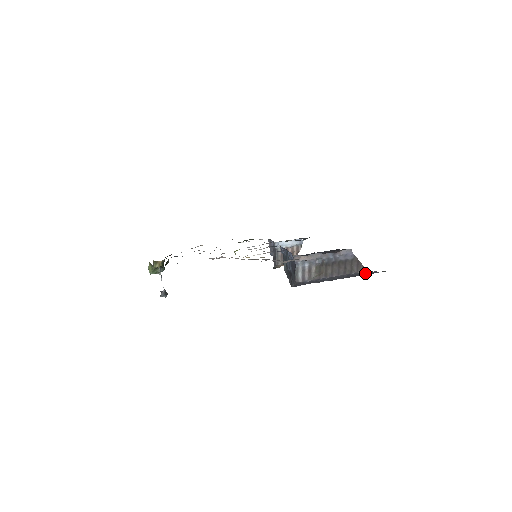
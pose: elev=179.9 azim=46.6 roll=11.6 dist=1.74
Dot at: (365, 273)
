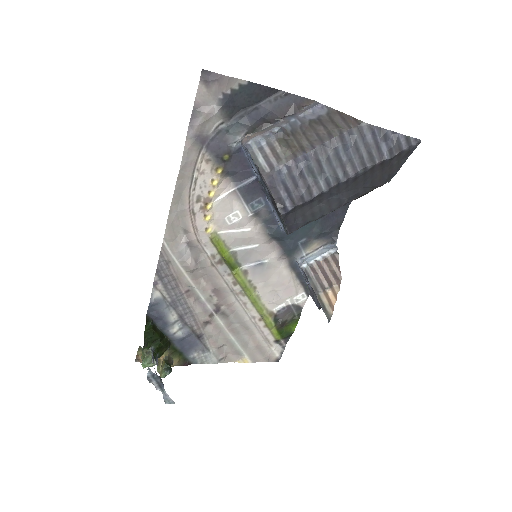
Dot at: (378, 142)
